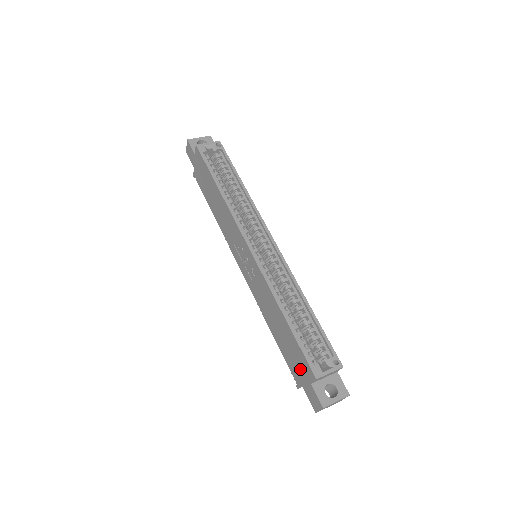
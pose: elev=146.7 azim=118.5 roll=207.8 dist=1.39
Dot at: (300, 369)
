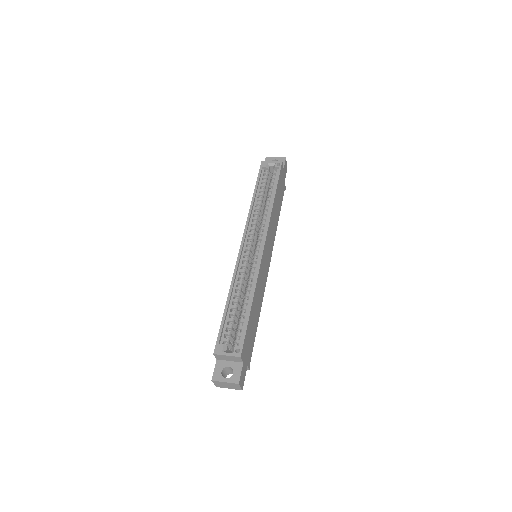
Dot at: occluded
